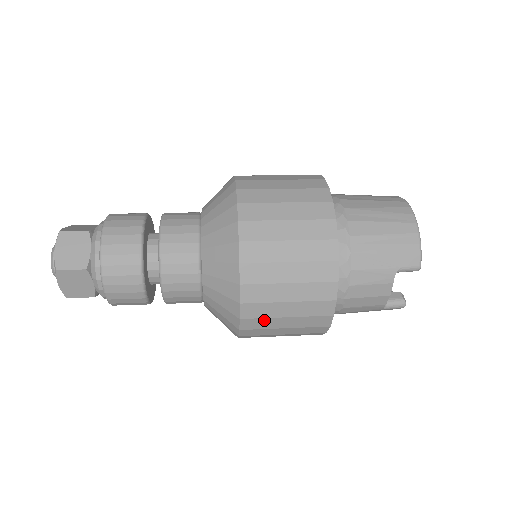
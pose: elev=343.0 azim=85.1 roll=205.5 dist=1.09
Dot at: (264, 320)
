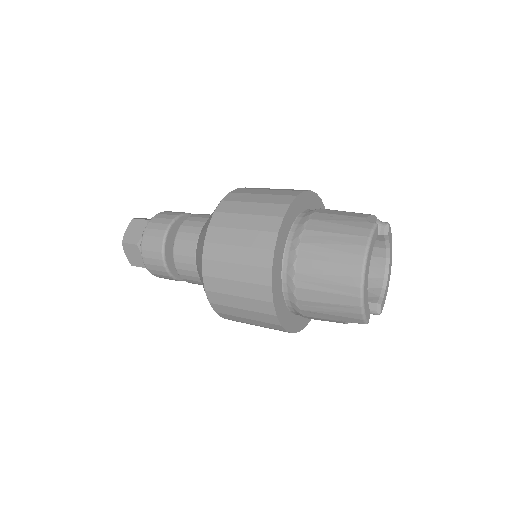
Dot at: occluded
